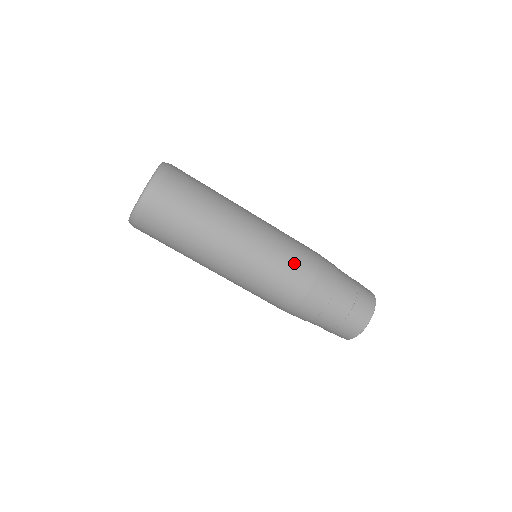
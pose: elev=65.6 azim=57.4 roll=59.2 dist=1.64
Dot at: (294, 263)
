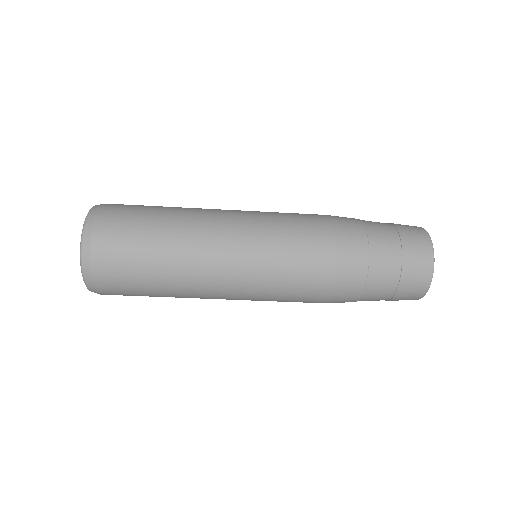
Dot at: (299, 232)
